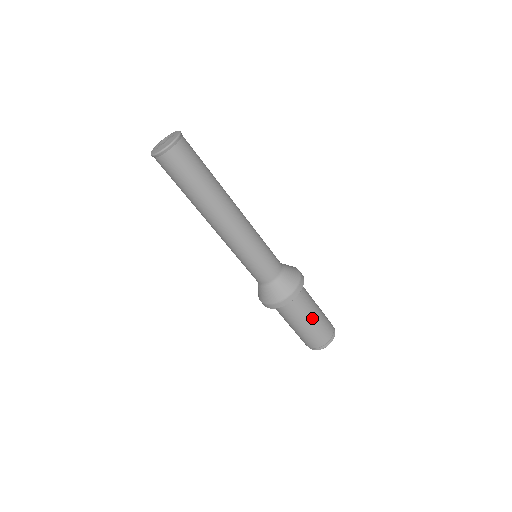
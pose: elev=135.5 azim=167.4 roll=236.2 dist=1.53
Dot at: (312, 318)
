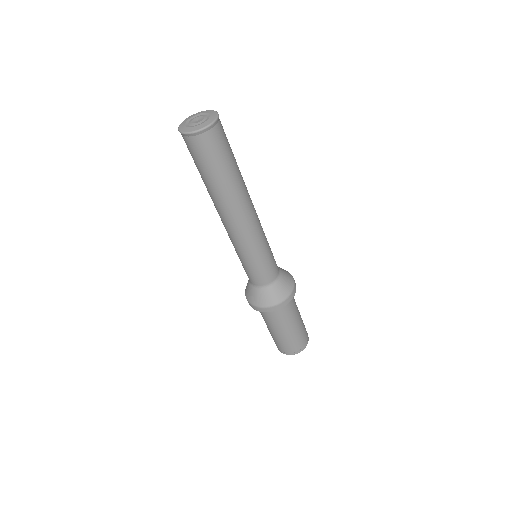
Dot at: (291, 327)
